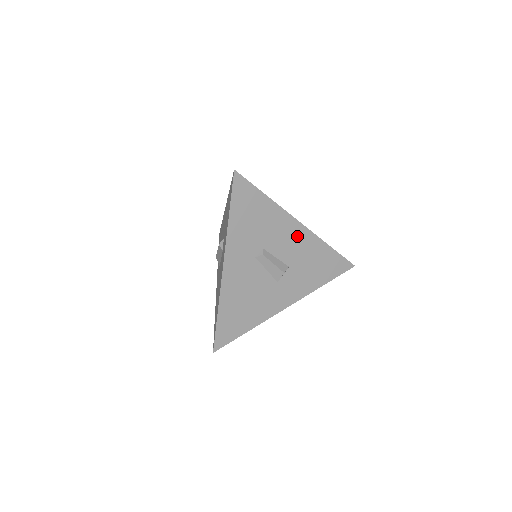
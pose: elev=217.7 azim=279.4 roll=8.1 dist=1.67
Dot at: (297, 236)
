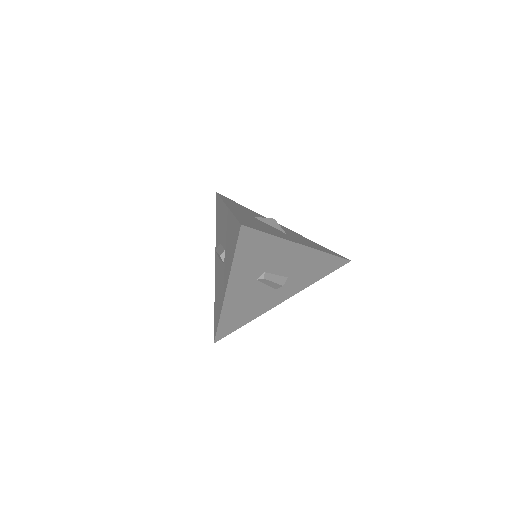
Dot at: (299, 255)
